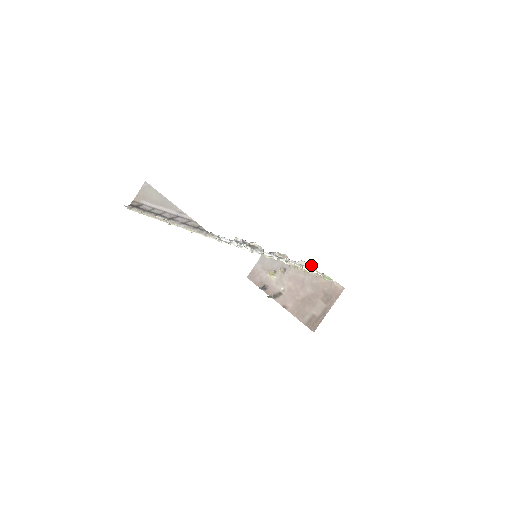
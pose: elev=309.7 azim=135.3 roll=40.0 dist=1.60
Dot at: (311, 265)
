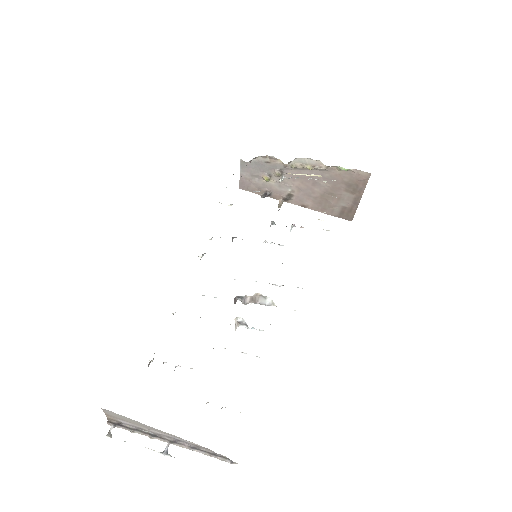
Dot at: (313, 160)
